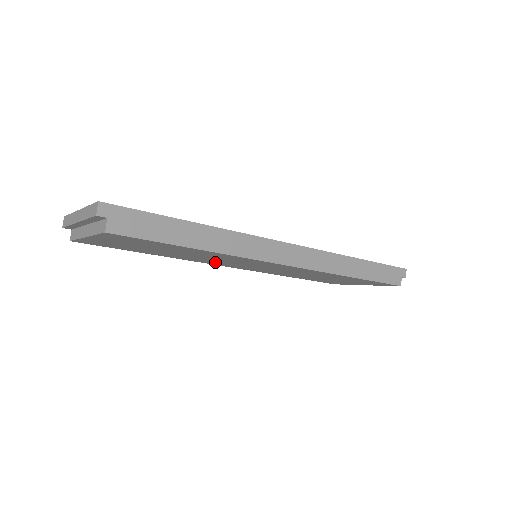
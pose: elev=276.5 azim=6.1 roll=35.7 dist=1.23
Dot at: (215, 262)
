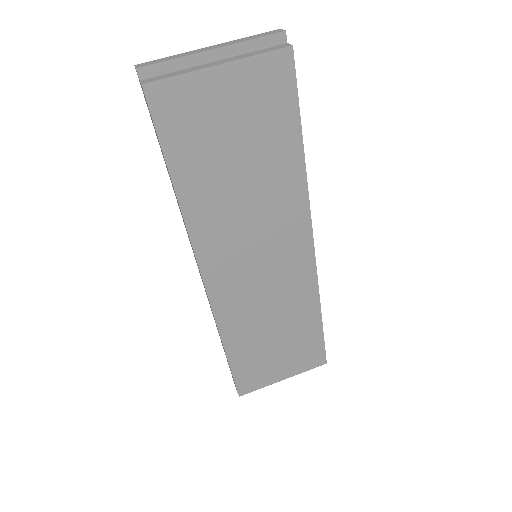
Dot at: (223, 243)
